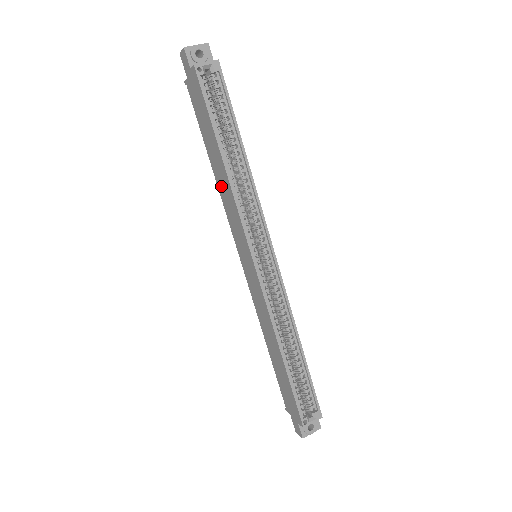
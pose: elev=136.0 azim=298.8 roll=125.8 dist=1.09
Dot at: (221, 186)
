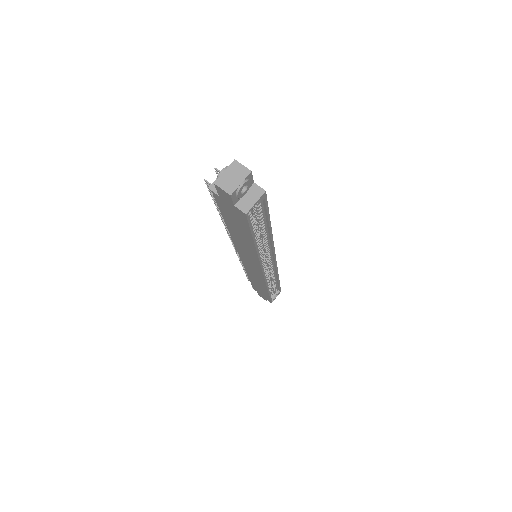
Dot at: (238, 241)
